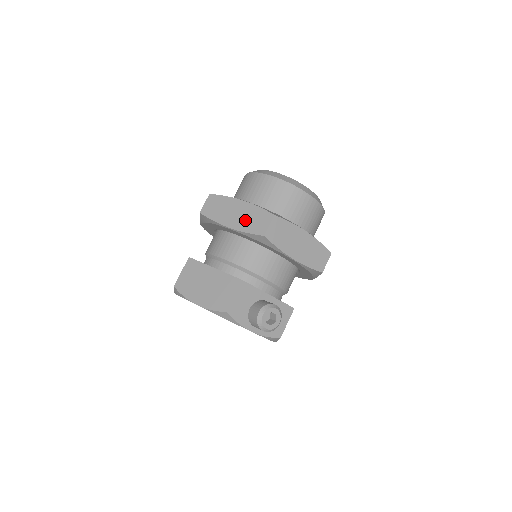
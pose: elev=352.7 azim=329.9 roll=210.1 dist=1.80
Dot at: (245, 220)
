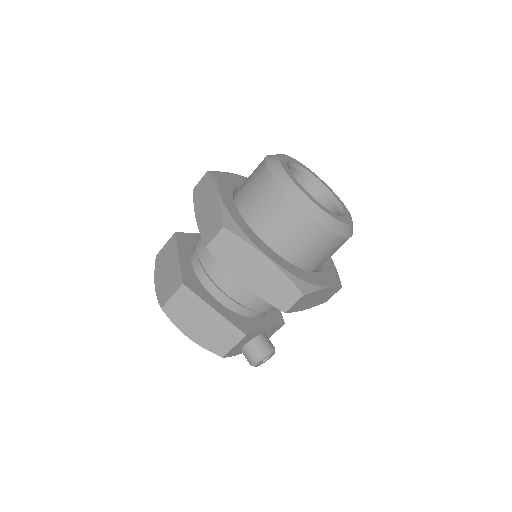
Dot at: (266, 285)
